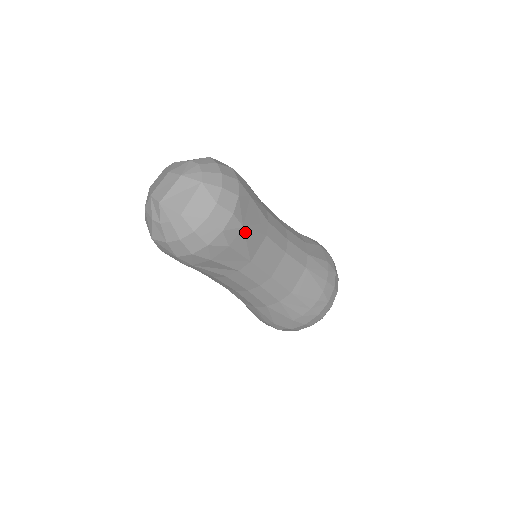
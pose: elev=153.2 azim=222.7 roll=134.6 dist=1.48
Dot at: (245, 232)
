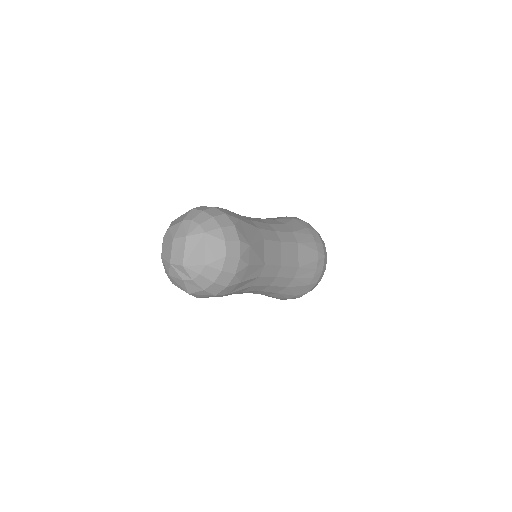
Dot at: (252, 248)
